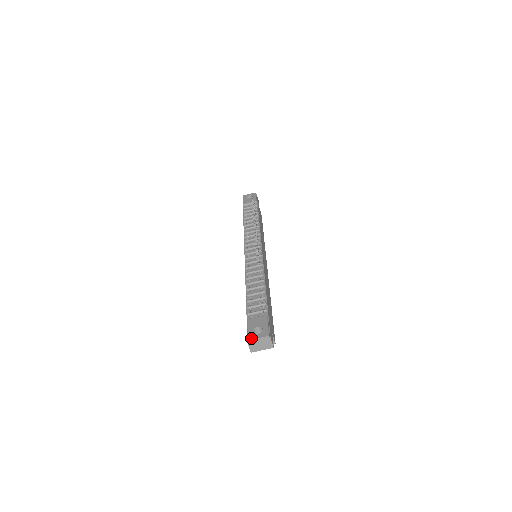
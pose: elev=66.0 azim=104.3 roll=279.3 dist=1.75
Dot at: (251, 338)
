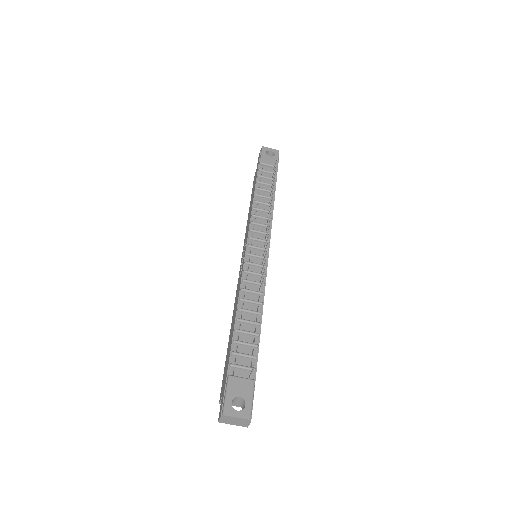
Dot at: (228, 413)
